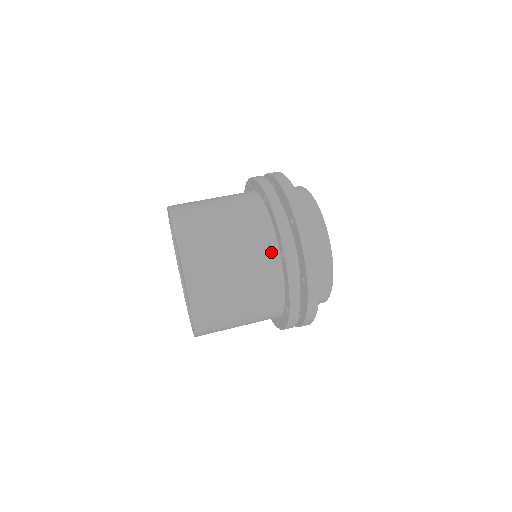
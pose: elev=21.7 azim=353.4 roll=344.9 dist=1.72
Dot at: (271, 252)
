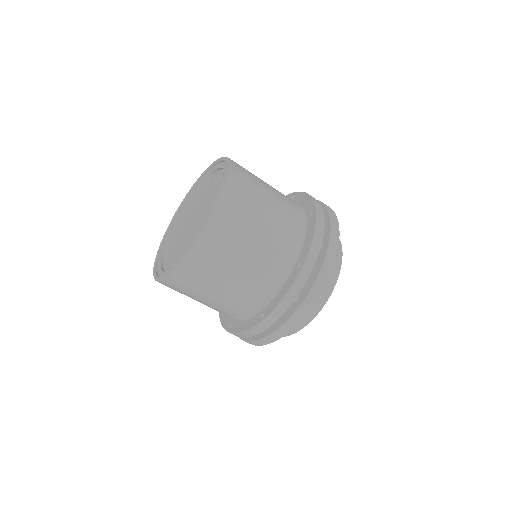
Dot at: (258, 303)
